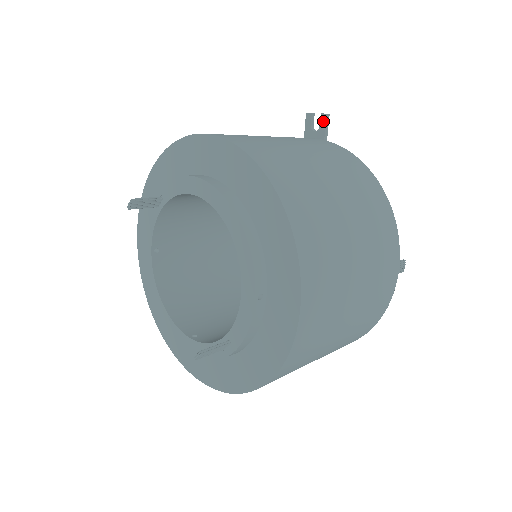
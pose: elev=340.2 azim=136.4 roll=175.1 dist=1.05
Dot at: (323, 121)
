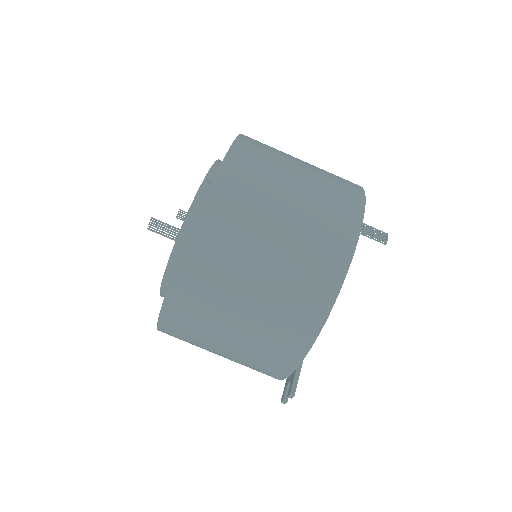
Dot at: occluded
